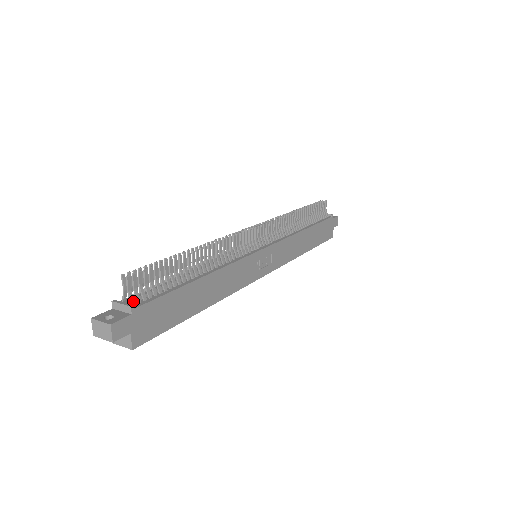
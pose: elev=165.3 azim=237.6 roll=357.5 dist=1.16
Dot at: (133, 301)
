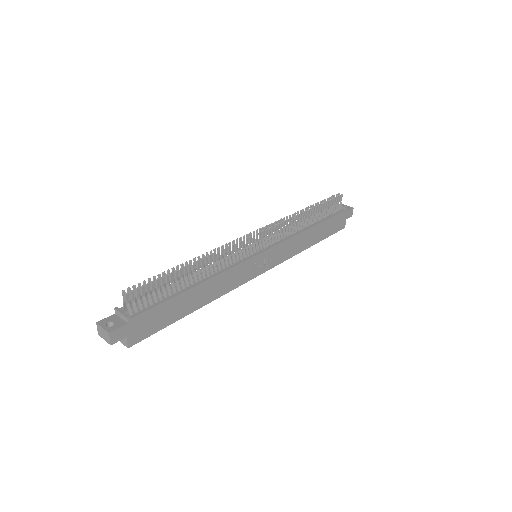
Dot at: (130, 311)
